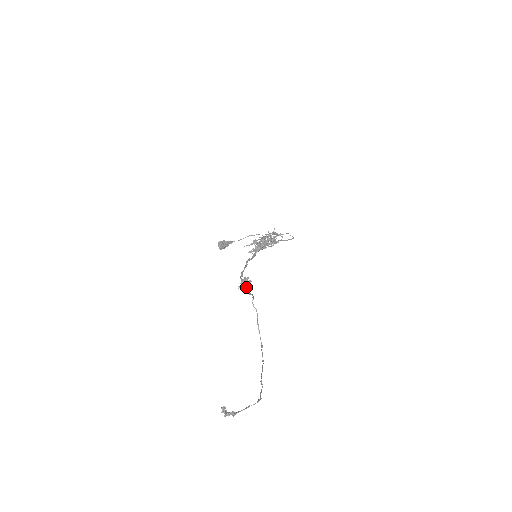
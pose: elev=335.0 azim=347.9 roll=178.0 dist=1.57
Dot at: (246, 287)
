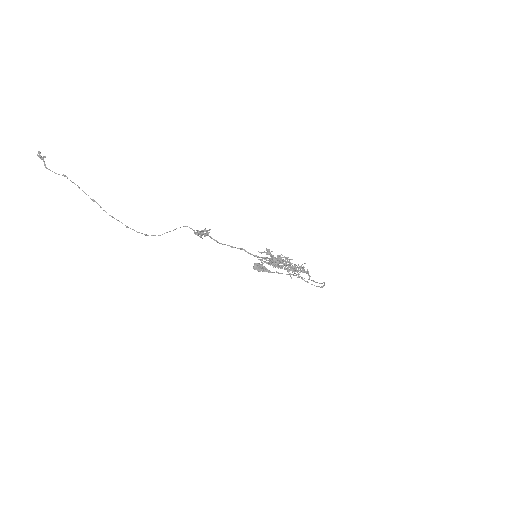
Dot at: (201, 233)
